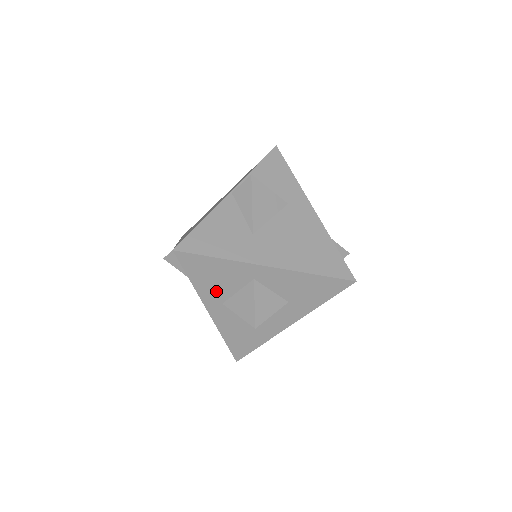
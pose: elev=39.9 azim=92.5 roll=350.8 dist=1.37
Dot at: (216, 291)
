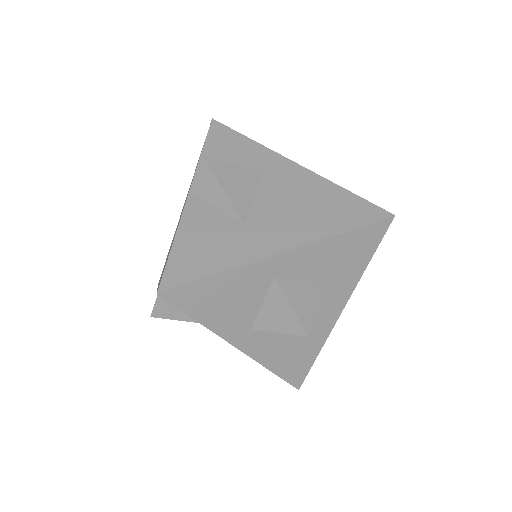
Dot at: (236, 318)
